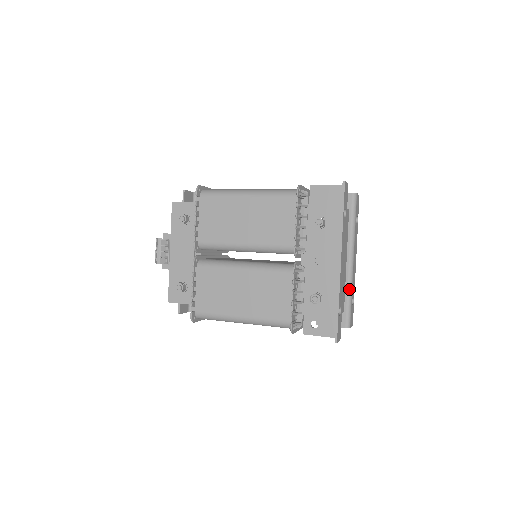
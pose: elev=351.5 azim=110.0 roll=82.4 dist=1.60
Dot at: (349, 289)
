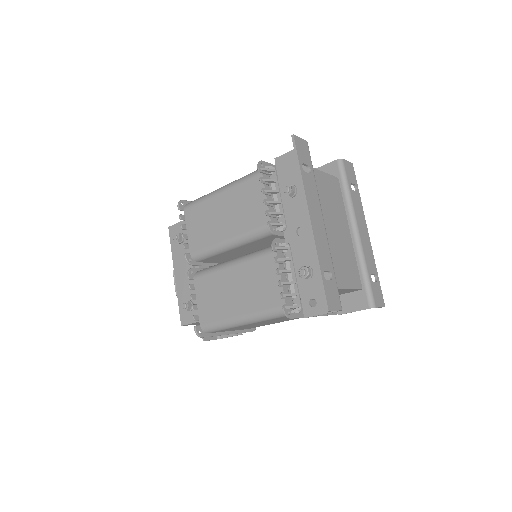
Dot at: (361, 263)
